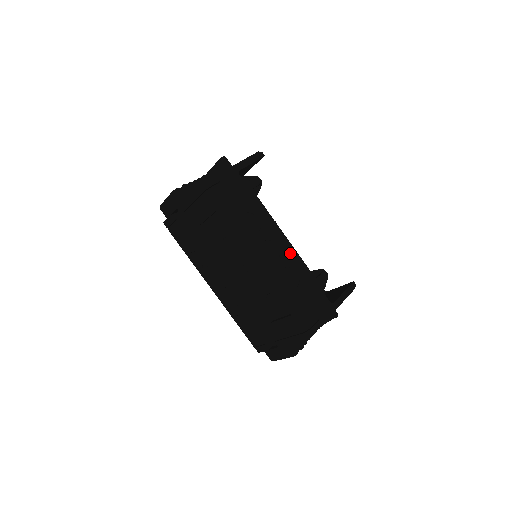
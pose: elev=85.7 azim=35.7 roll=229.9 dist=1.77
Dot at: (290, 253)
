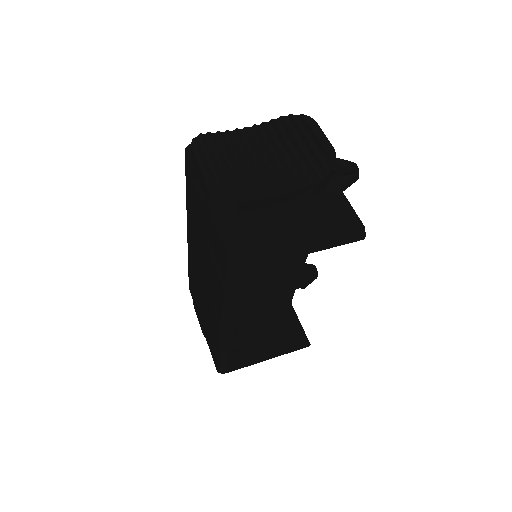
Dot at: (271, 328)
